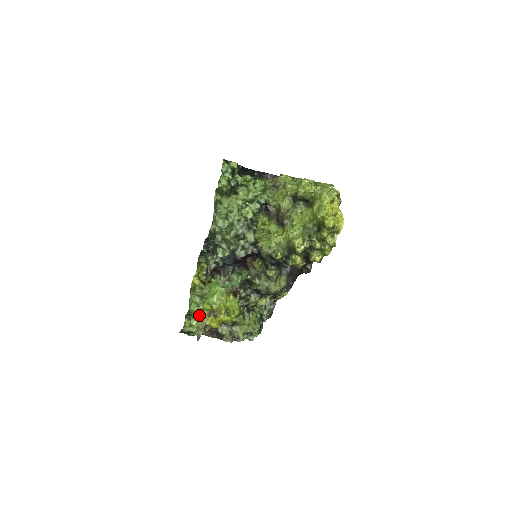
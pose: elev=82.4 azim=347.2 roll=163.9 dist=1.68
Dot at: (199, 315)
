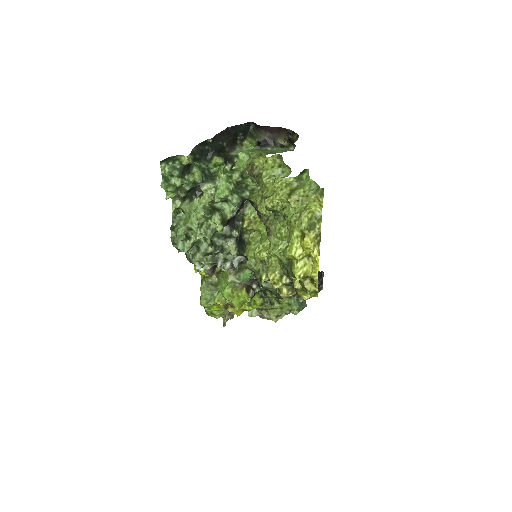
Dot at: (215, 308)
